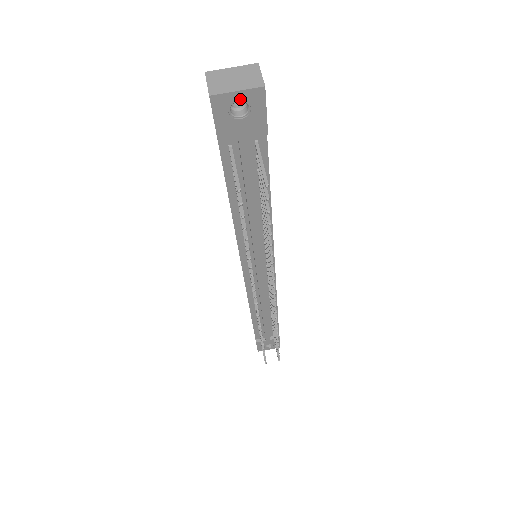
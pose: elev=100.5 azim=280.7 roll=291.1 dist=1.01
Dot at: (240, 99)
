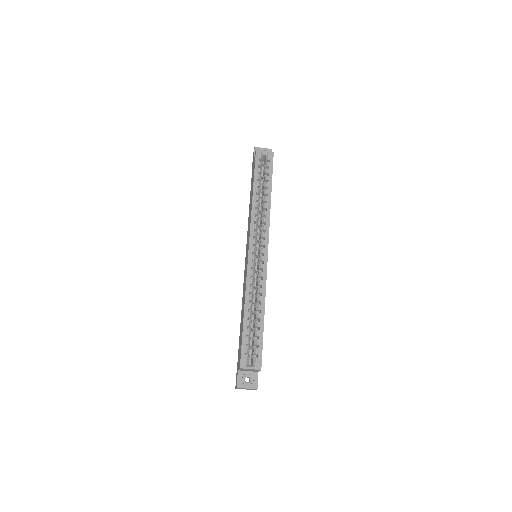
Dot at: occluded
